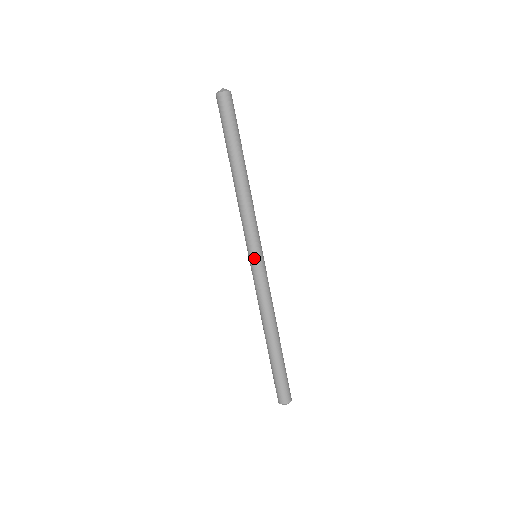
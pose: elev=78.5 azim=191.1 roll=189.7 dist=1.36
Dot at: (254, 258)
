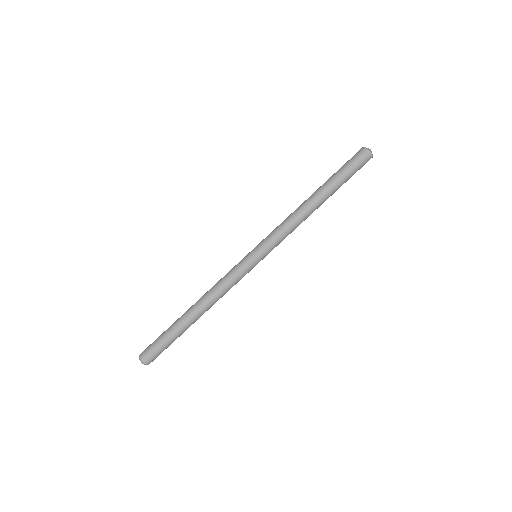
Dot at: (252, 252)
